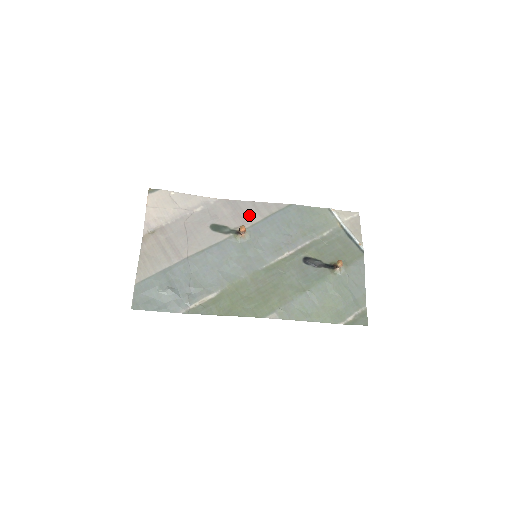
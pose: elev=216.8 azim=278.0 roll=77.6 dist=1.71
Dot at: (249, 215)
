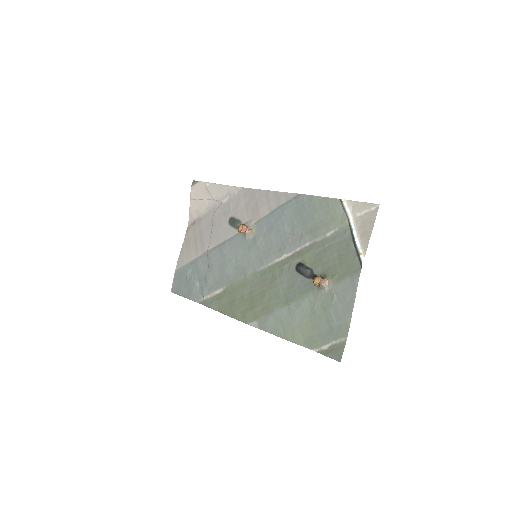
Dot at: (260, 208)
